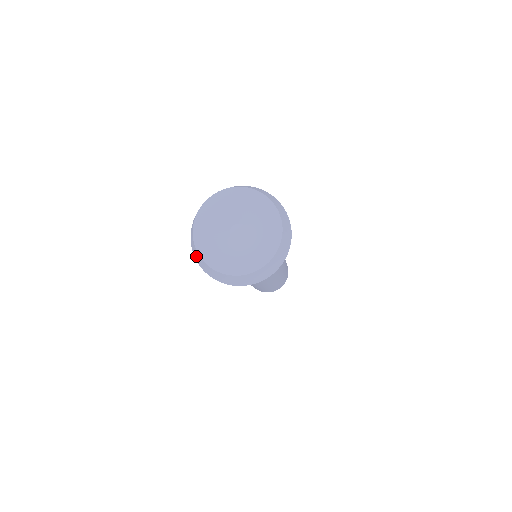
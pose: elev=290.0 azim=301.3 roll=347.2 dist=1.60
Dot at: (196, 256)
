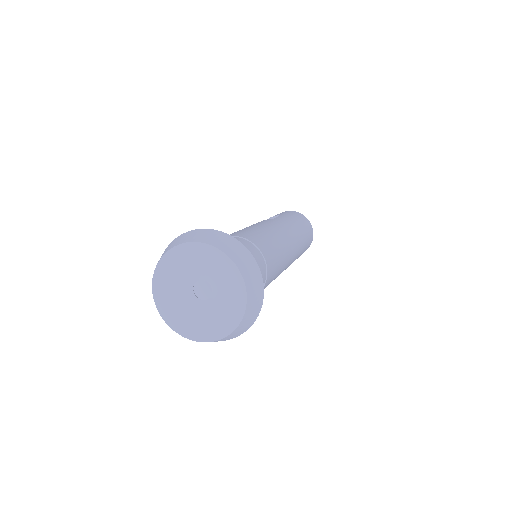
Dot at: occluded
